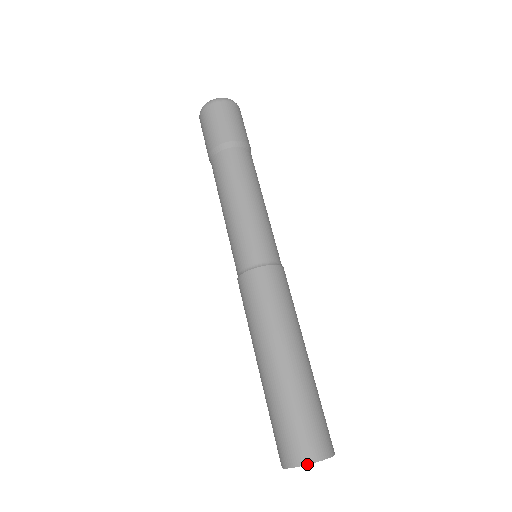
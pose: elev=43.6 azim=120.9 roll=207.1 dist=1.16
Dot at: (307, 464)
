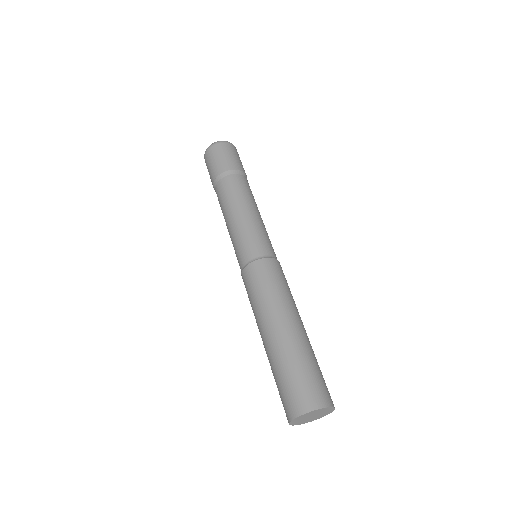
Dot at: (312, 411)
